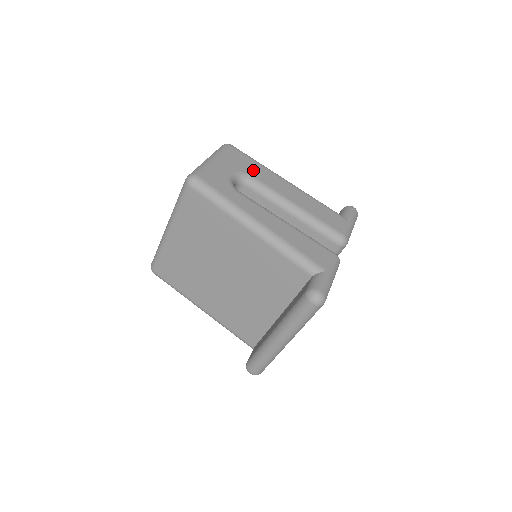
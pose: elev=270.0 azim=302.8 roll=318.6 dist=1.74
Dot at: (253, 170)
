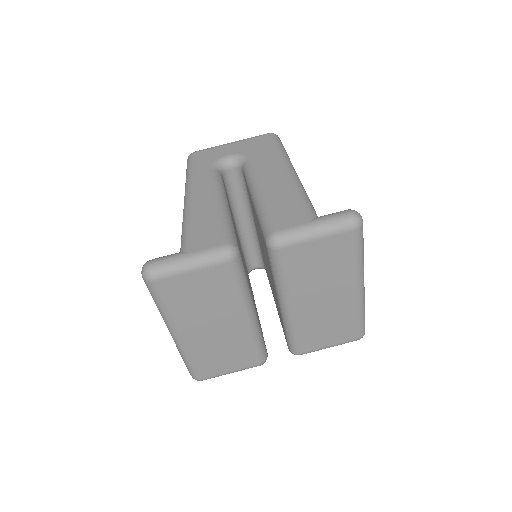
Dot at: (260, 155)
